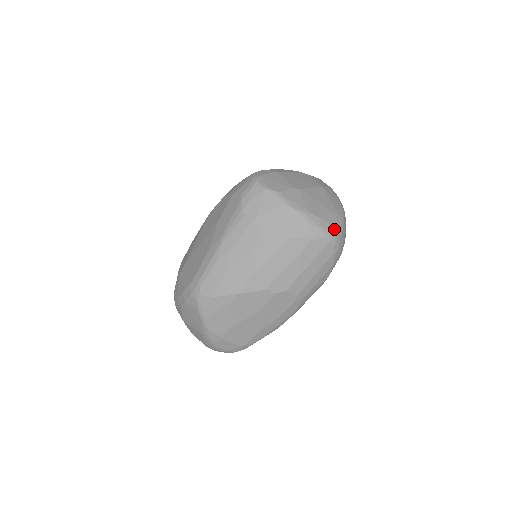
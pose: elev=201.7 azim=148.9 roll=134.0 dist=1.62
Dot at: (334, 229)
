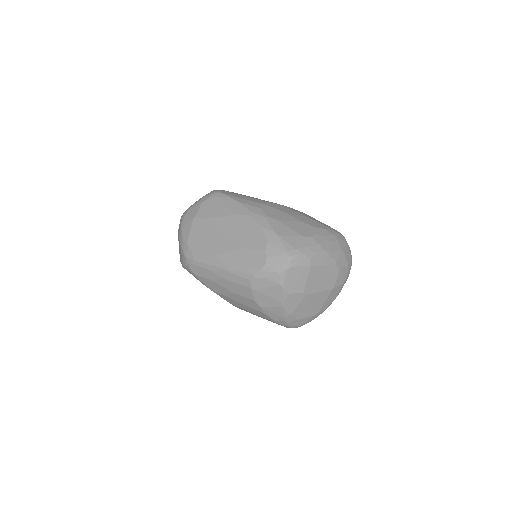
Dot at: (299, 326)
